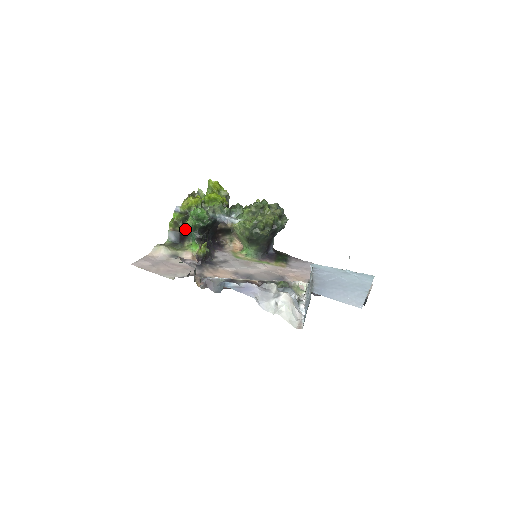
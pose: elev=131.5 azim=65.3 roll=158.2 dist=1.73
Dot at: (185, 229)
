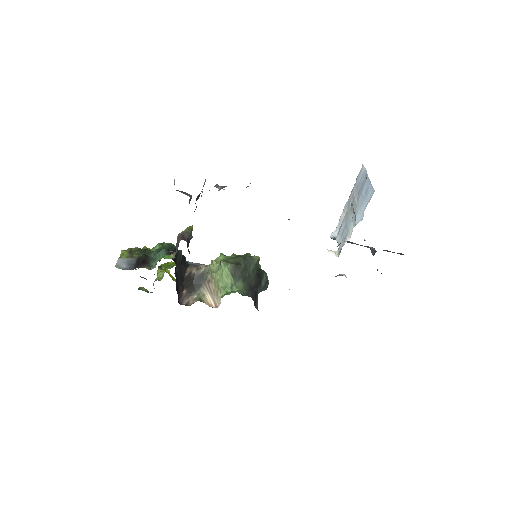
Dot at: (145, 255)
